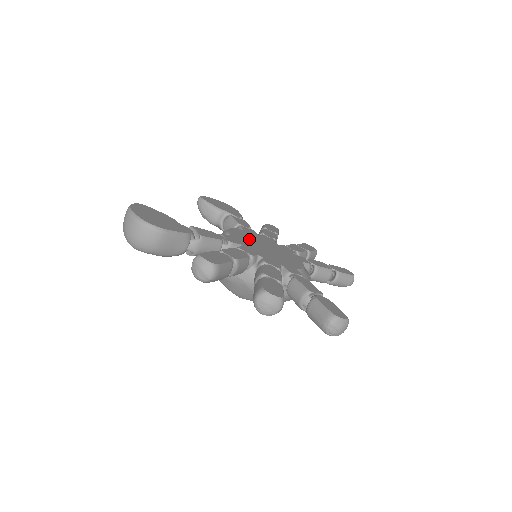
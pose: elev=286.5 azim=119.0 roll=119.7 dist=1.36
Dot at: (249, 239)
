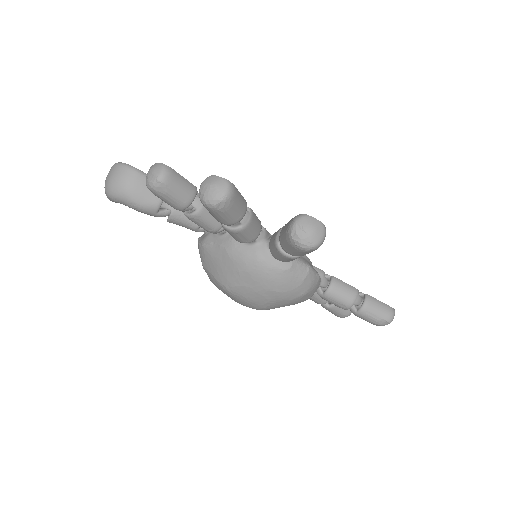
Dot at: occluded
